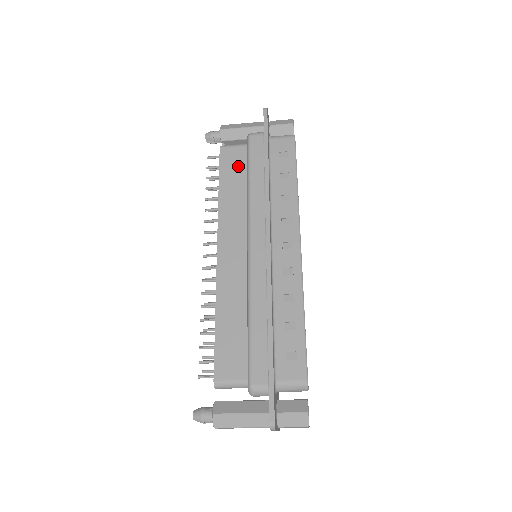
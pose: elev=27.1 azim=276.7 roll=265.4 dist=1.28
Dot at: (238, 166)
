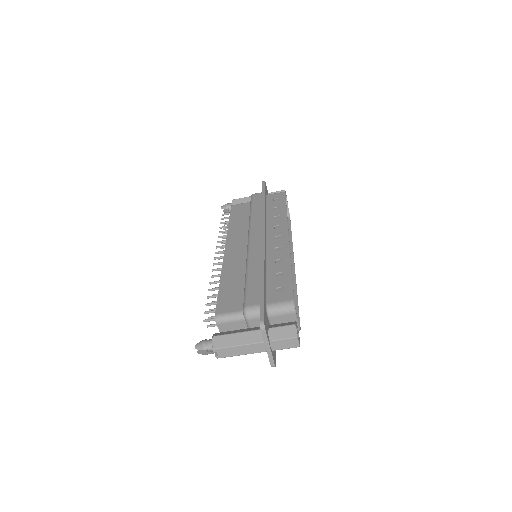
Dot at: (244, 211)
